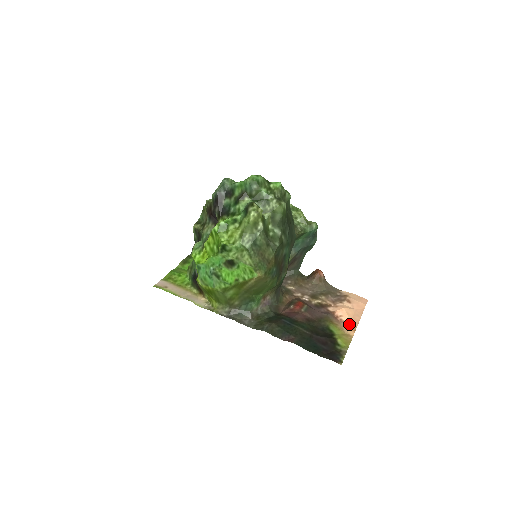
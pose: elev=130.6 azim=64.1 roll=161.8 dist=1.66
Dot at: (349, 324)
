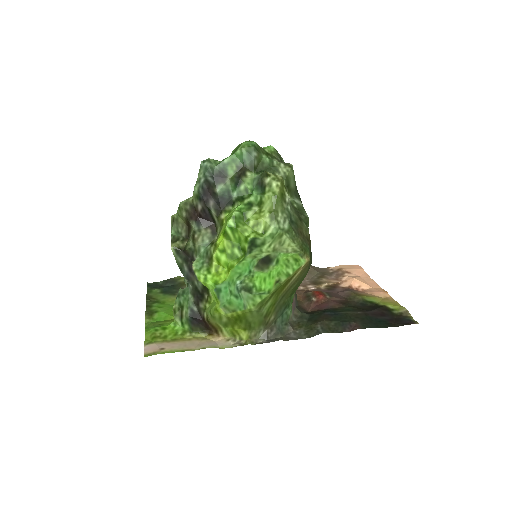
Dot at: (375, 289)
